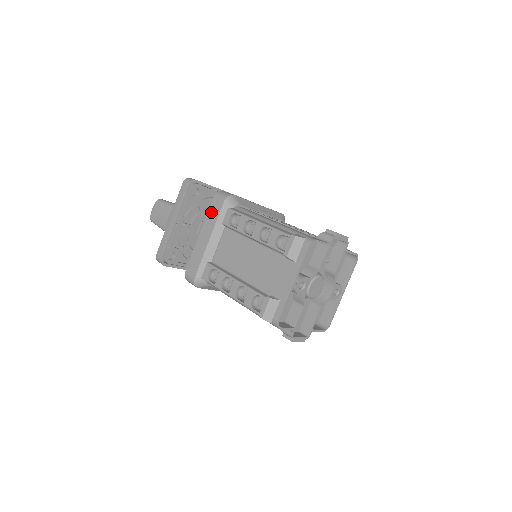
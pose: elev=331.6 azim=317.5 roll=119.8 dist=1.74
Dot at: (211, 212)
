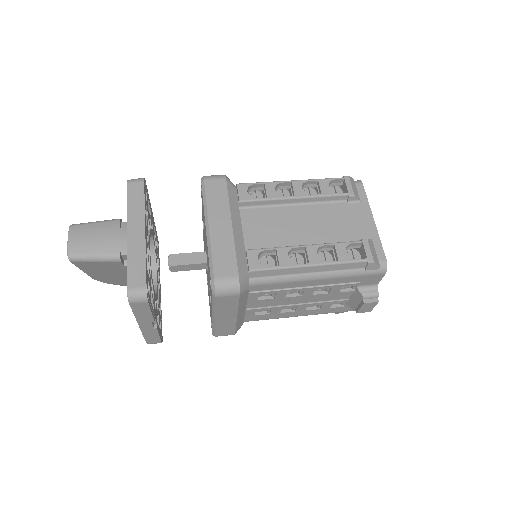
Dot at: (212, 195)
